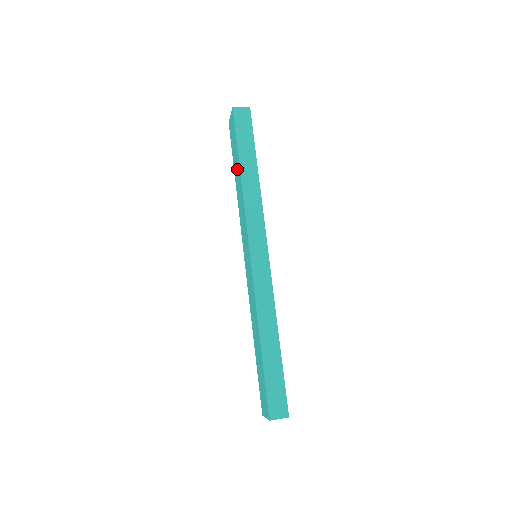
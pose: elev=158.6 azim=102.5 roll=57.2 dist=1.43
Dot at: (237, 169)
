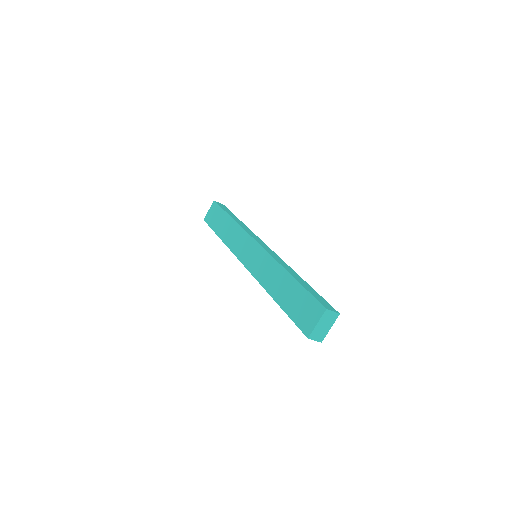
Dot at: (224, 223)
